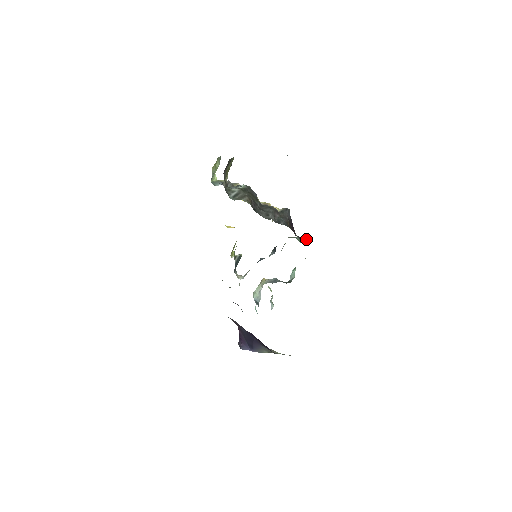
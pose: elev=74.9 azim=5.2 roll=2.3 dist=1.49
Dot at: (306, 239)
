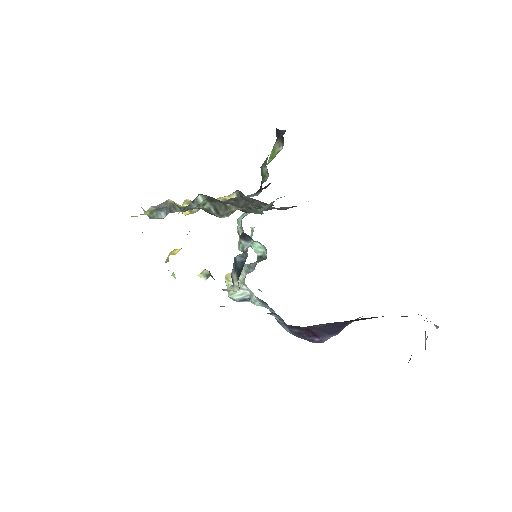
Dot at: (272, 207)
